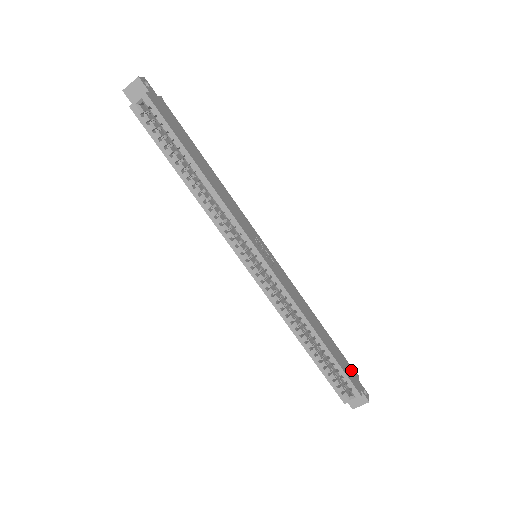
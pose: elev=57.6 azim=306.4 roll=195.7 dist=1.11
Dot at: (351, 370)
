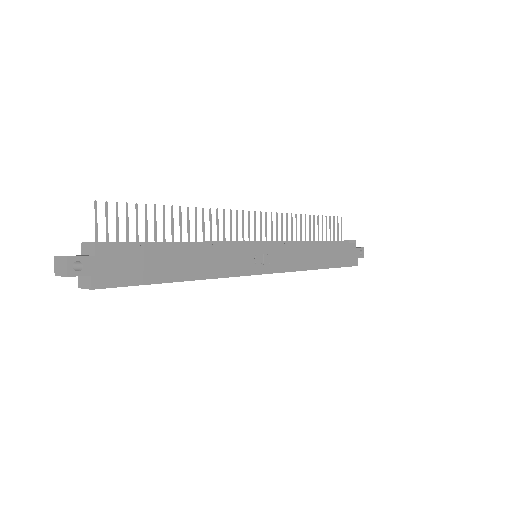
Dot at: (350, 249)
